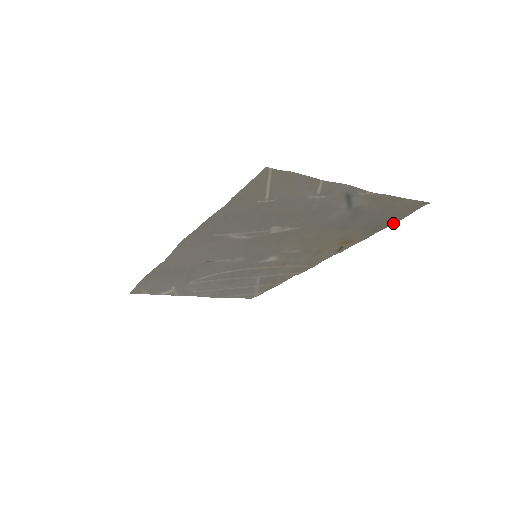
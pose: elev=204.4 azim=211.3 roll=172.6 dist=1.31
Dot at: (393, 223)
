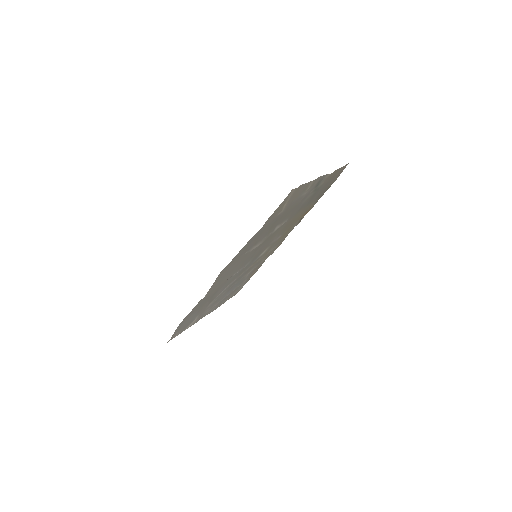
Dot at: (330, 186)
